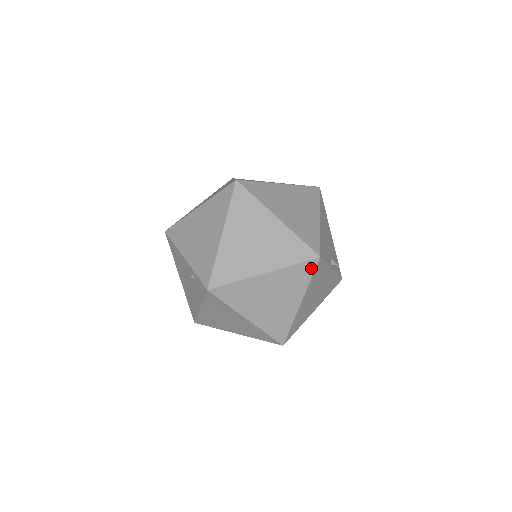
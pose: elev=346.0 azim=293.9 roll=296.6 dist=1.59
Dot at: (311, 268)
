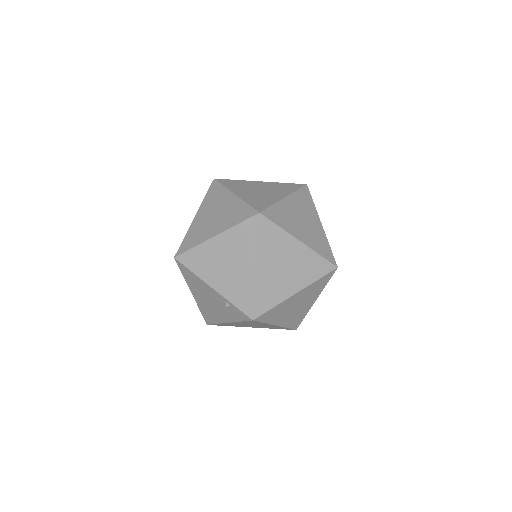
Dot at: (329, 276)
